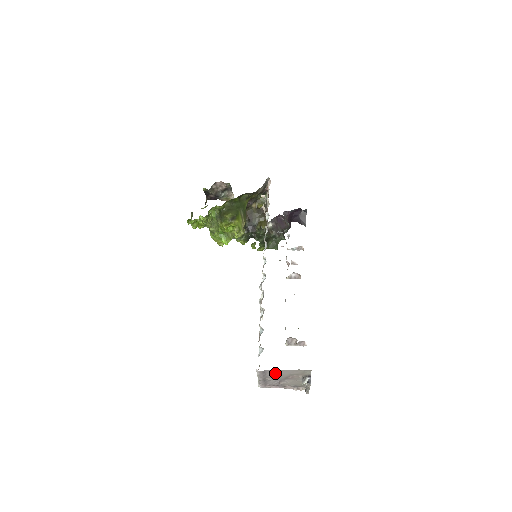
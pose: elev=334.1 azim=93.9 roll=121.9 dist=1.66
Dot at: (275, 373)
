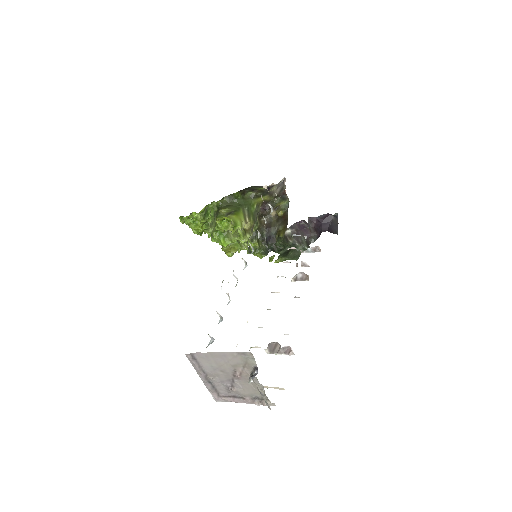
Dot at: (211, 363)
